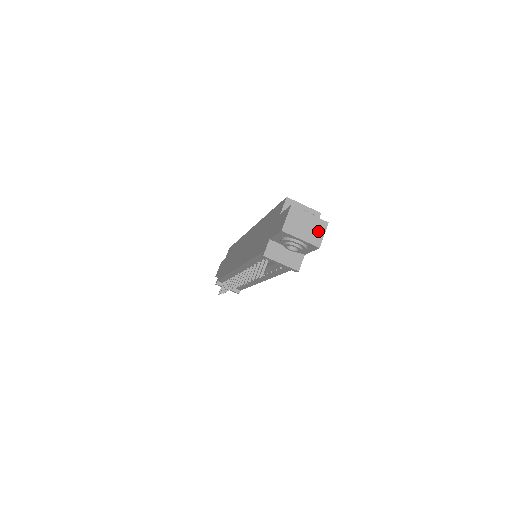
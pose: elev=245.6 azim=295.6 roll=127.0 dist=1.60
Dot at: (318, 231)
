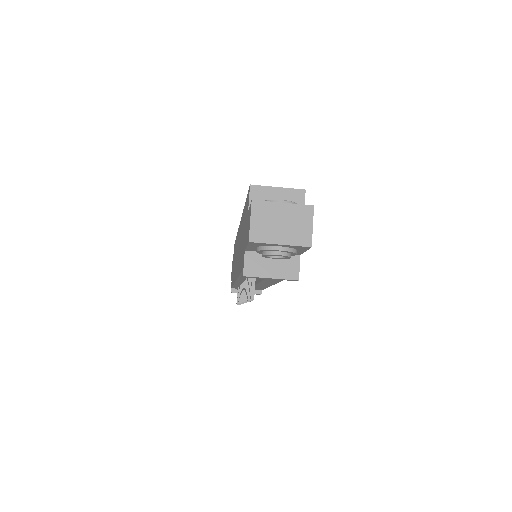
Dot at: (302, 223)
